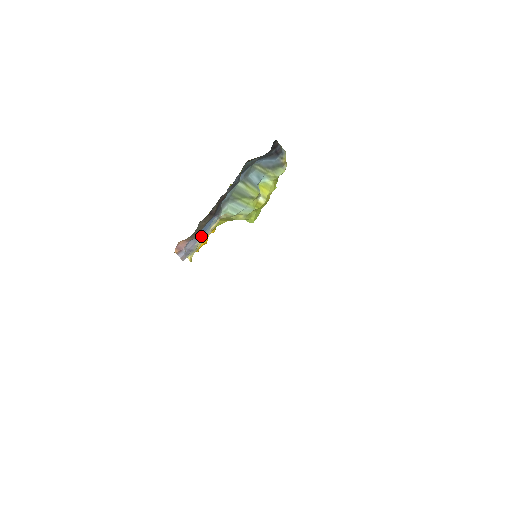
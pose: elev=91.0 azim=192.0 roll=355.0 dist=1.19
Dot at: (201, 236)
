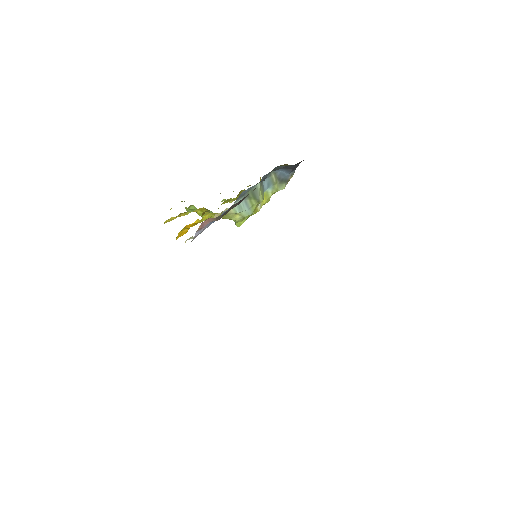
Dot at: (214, 221)
